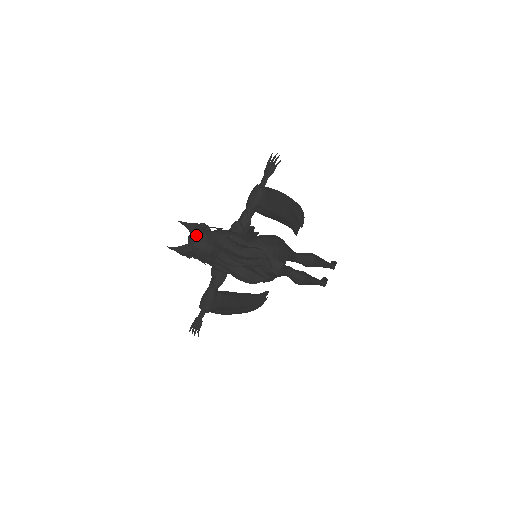
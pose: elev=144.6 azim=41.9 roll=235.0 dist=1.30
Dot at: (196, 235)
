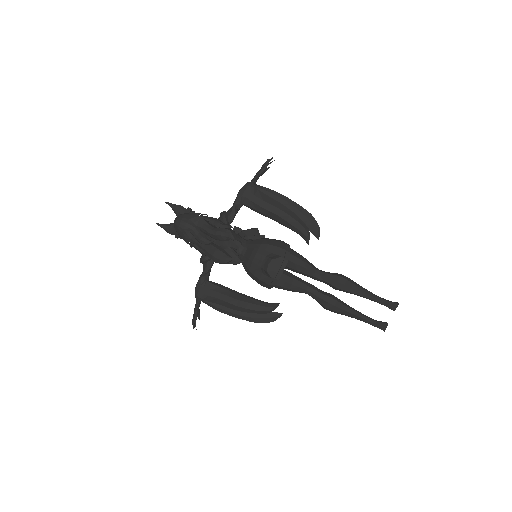
Dot at: (178, 215)
